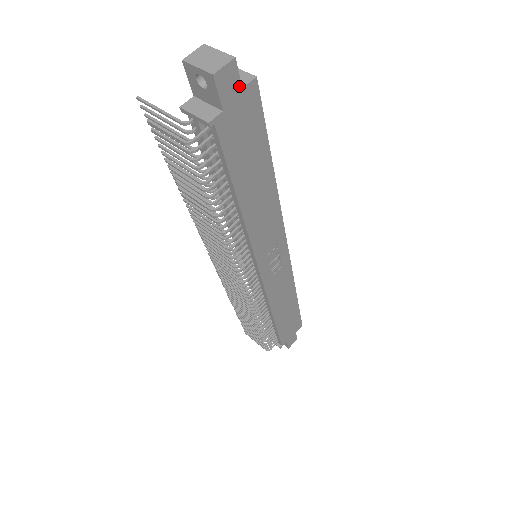
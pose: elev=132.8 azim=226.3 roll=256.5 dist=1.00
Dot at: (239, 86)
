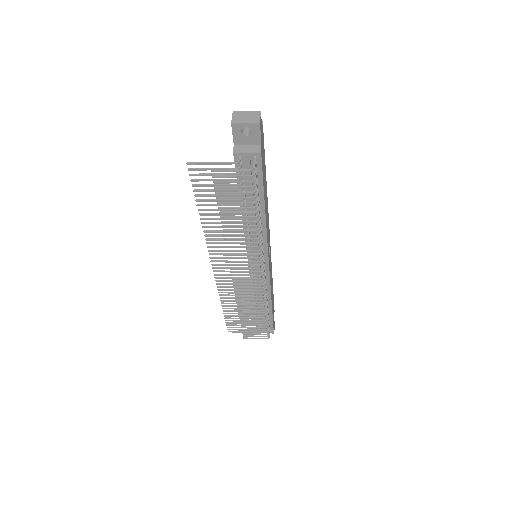
Dot at: (262, 128)
